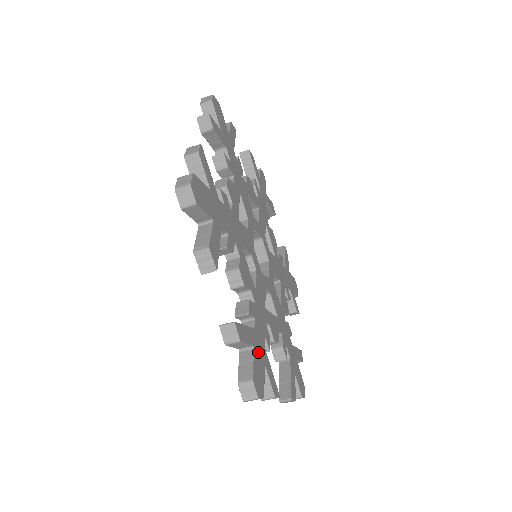
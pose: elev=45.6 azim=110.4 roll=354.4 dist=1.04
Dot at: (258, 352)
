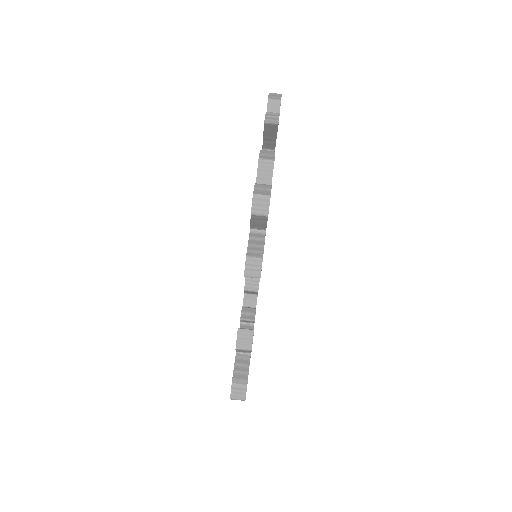
Dot at: occluded
